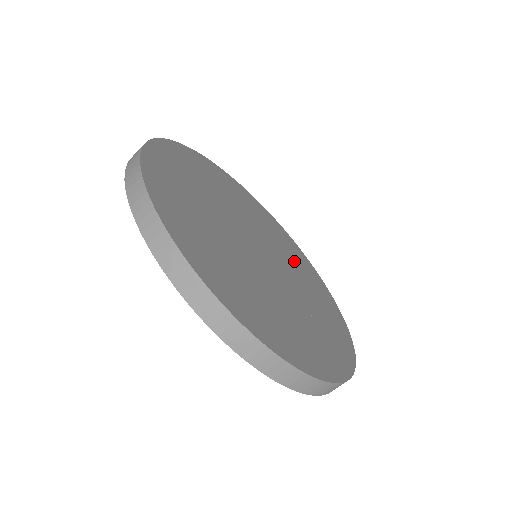
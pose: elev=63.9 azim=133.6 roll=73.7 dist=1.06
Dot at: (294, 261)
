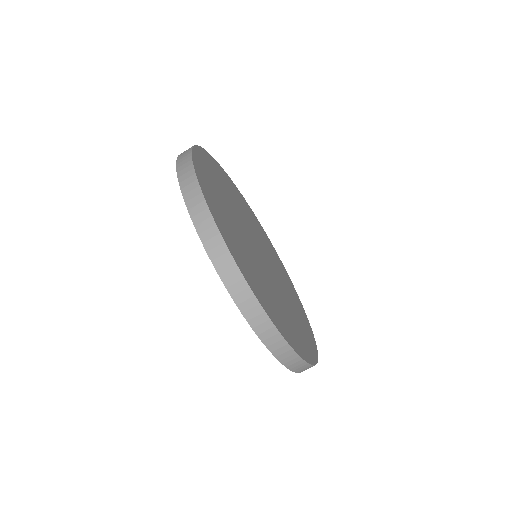
Dot at: (255, 226)
